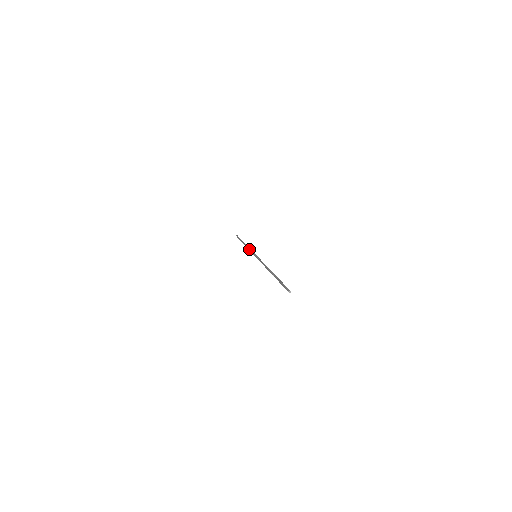
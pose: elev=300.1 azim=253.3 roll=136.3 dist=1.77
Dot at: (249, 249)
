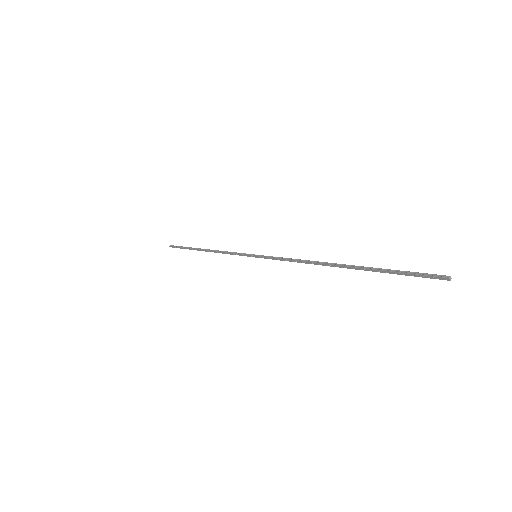
Dot at: (227, 253)
